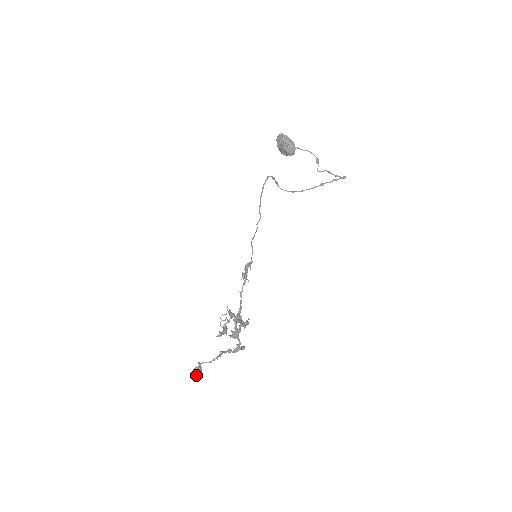
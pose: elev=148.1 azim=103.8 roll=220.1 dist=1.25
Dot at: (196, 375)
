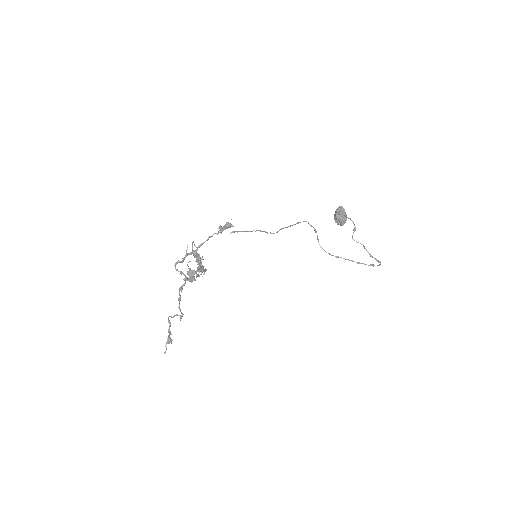
Dot at: occluded
